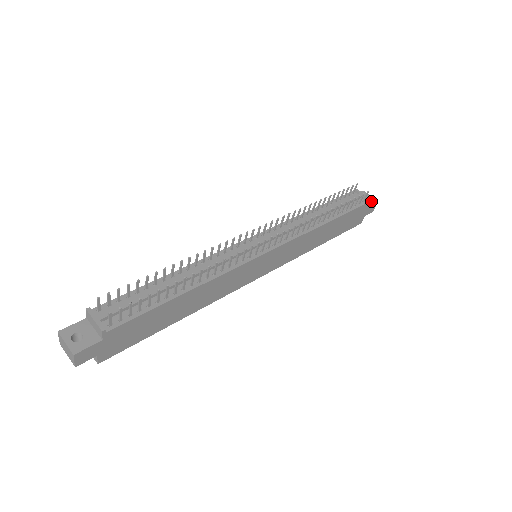
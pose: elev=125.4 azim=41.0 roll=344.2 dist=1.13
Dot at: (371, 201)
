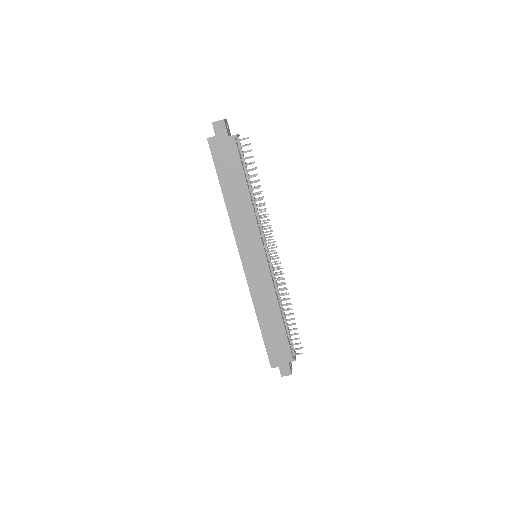
Dot at: (291, 368)
